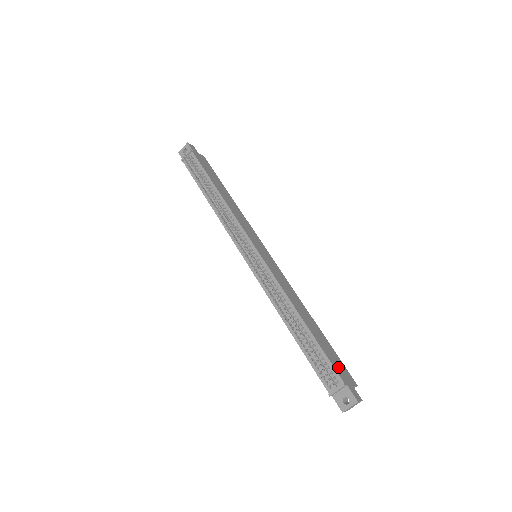
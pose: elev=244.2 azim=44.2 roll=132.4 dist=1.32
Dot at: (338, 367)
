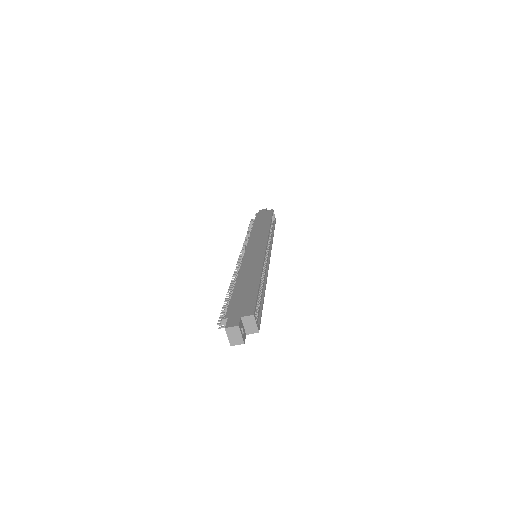
Dot at: (237, 307)
